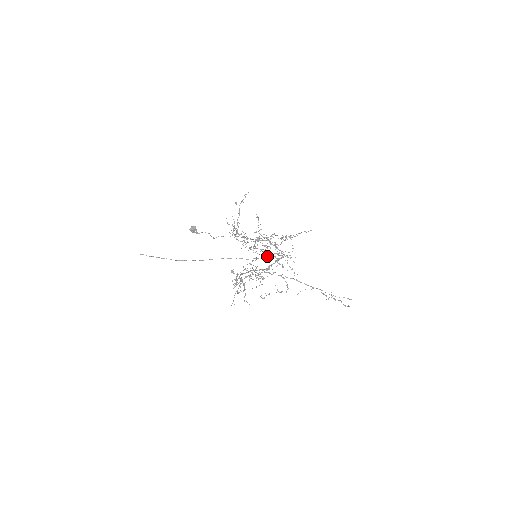
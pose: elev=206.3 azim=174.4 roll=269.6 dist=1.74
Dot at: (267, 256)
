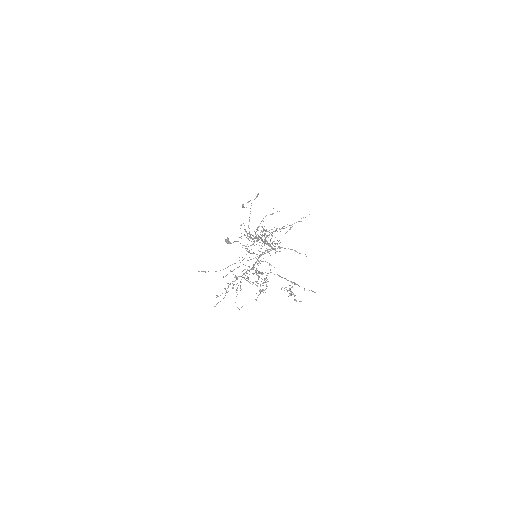
Dot at: (261, 254)
